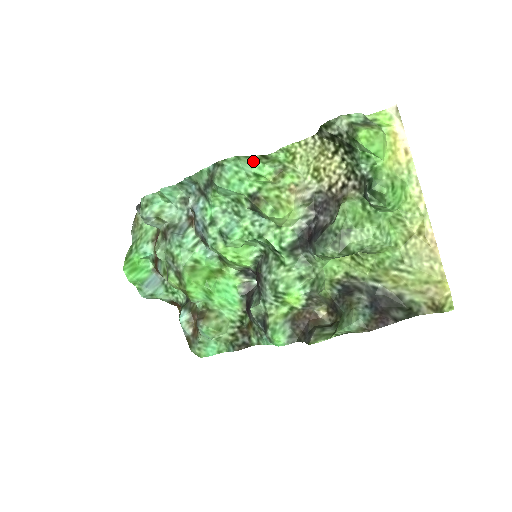
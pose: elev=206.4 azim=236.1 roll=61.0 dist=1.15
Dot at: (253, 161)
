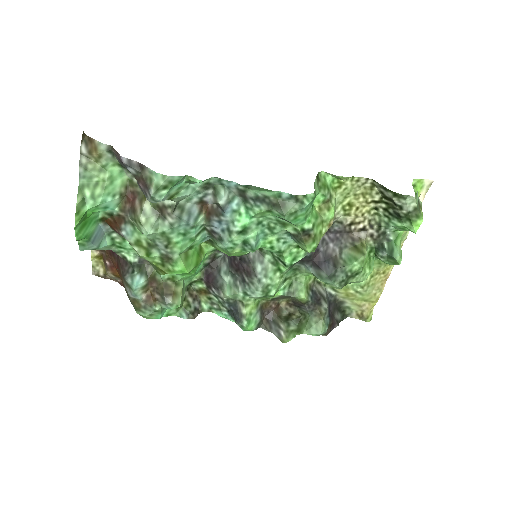
Dot at: (316, 190)
